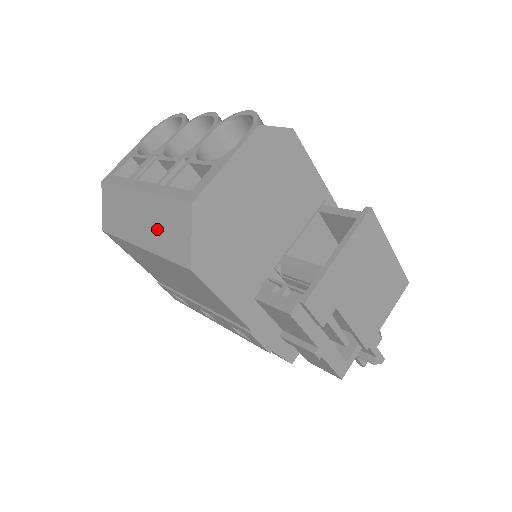
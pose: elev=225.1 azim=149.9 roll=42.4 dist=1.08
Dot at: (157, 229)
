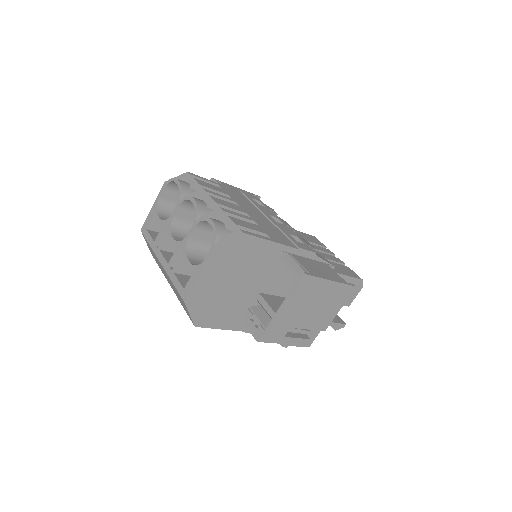
Dot at: (175, 291)
